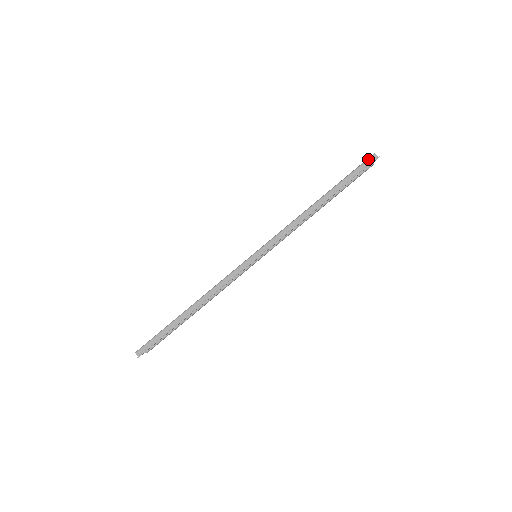
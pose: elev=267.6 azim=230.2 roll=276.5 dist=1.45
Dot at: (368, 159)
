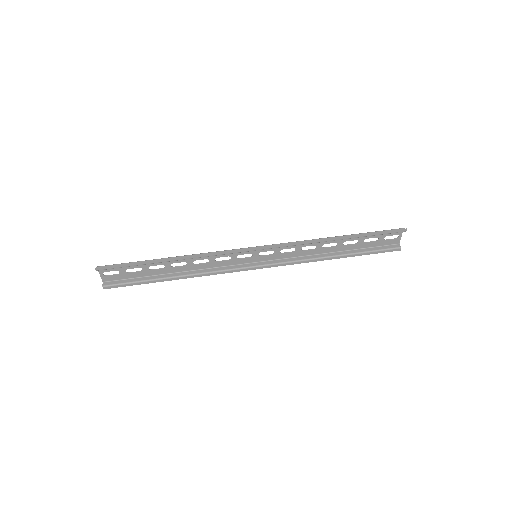
Dot at: (396, 229)
